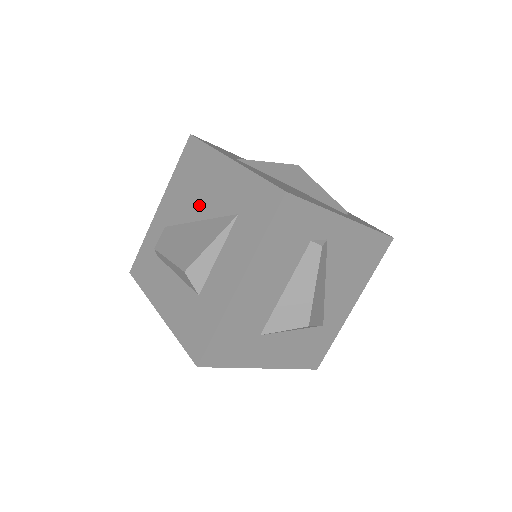
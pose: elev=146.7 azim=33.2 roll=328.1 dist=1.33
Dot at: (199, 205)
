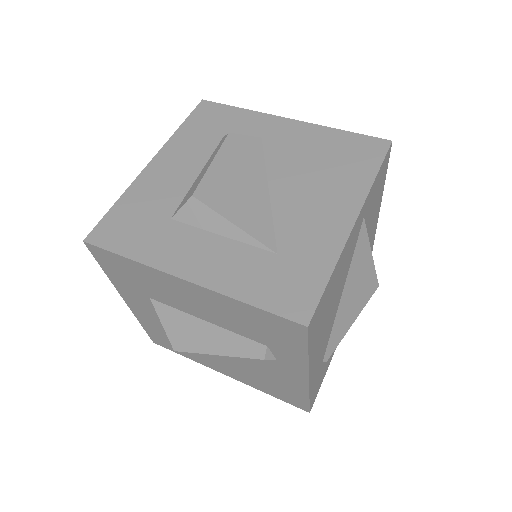
Dot at: (291, 185)
